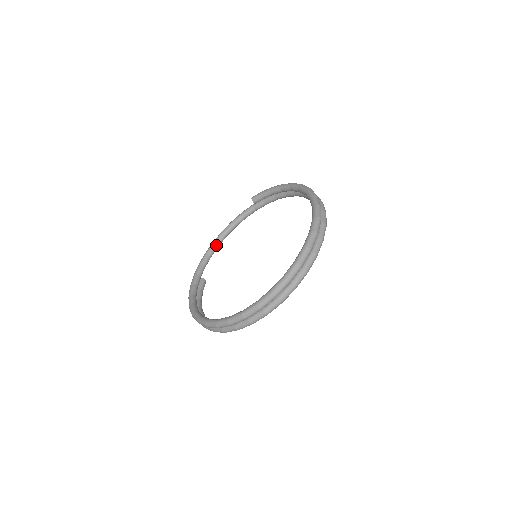
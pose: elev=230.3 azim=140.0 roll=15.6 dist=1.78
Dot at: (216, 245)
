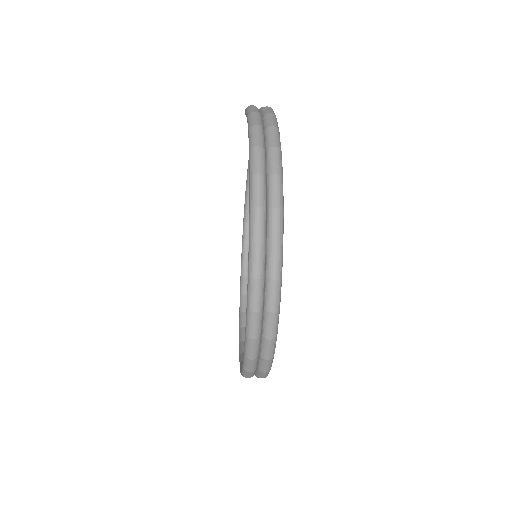
Dot at: occluded
